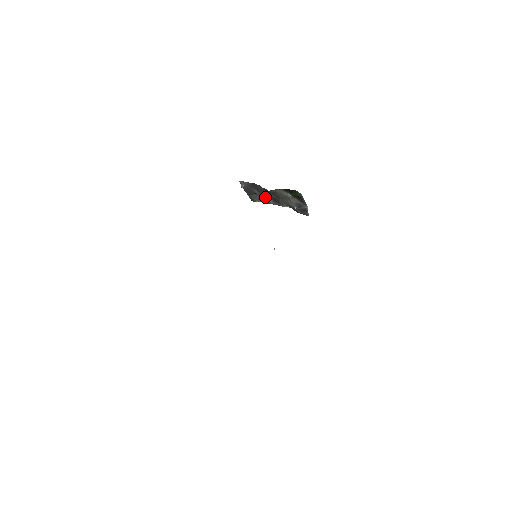
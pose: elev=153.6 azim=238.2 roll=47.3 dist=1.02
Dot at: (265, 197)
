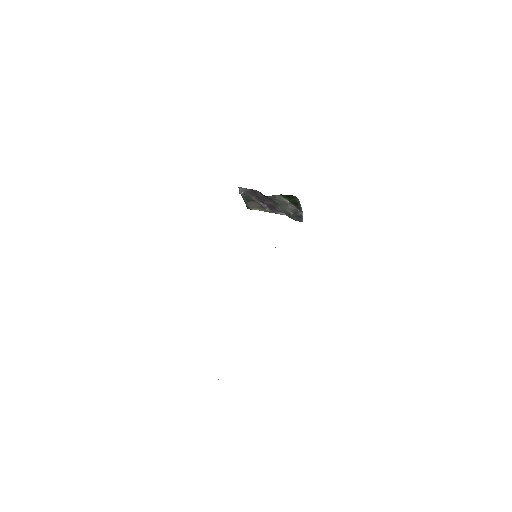
Dot at: (262, 204)
